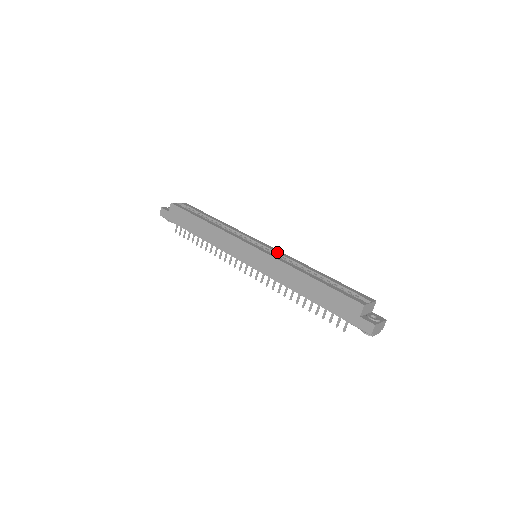
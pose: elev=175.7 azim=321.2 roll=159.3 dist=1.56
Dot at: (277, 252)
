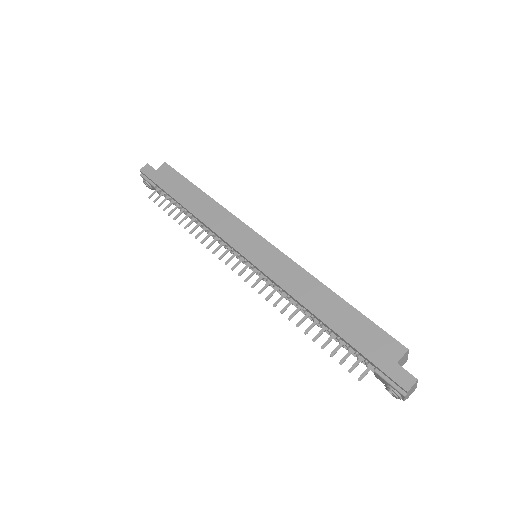
Dot at: occluded
